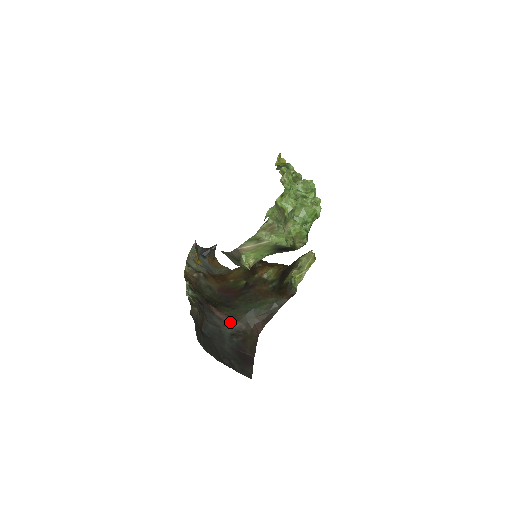
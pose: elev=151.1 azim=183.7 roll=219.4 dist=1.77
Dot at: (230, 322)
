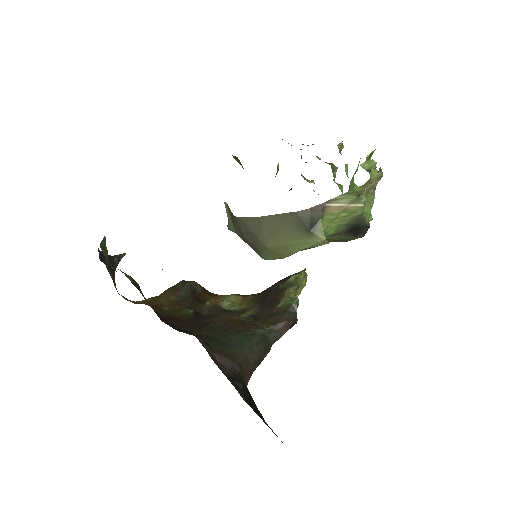
Dot at: (218, 358)
